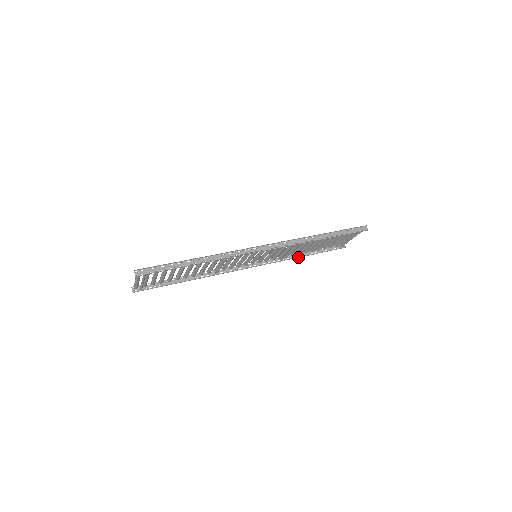
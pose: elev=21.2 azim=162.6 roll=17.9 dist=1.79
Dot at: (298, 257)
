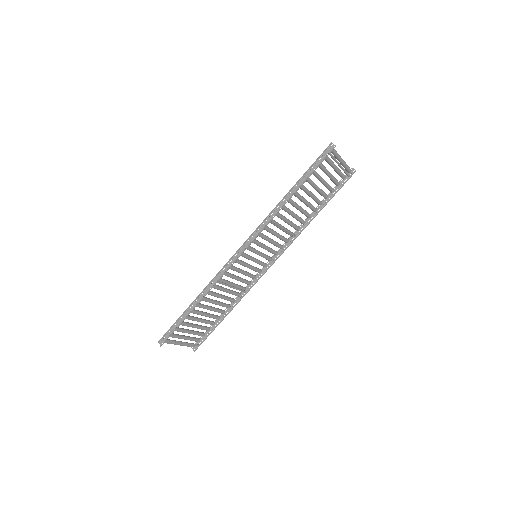
Dot at: occluded
